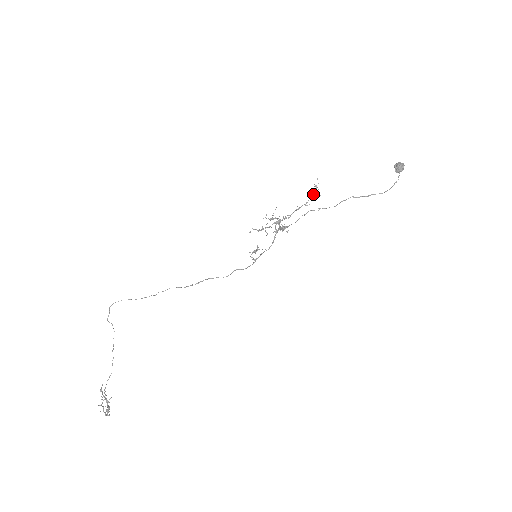
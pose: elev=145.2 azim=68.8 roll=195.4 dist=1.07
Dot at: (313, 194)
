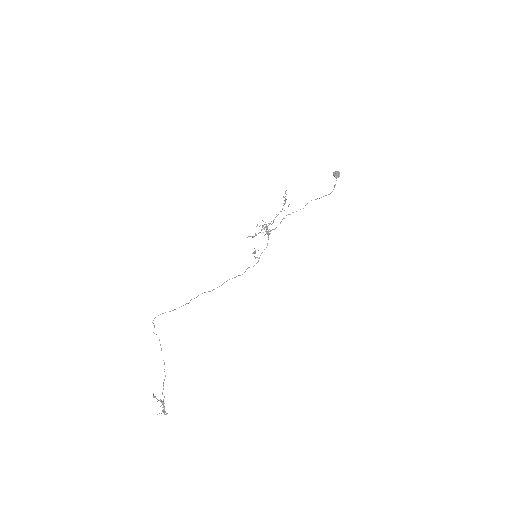
Dot at: (285, 203)
